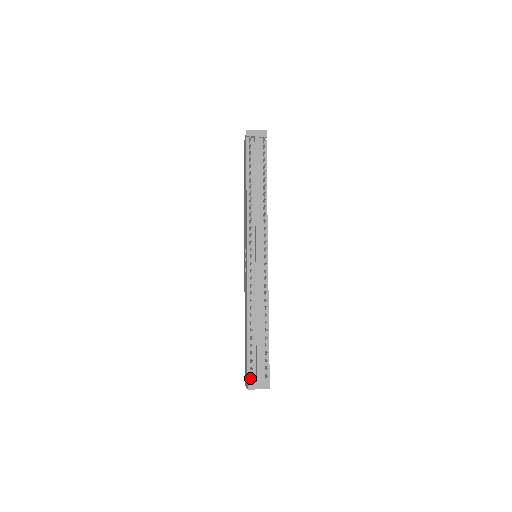
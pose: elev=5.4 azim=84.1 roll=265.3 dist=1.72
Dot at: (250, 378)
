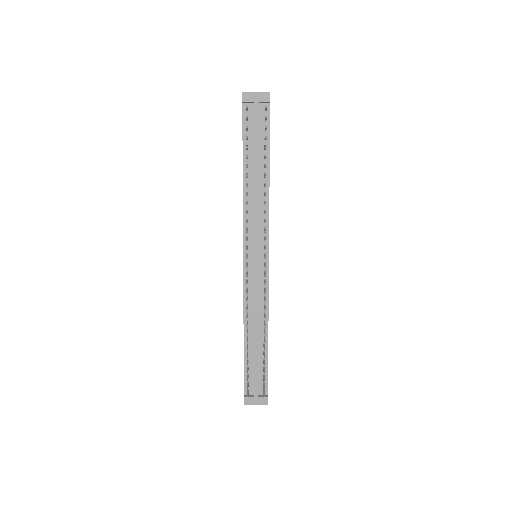
Dot at: (247, 392)
